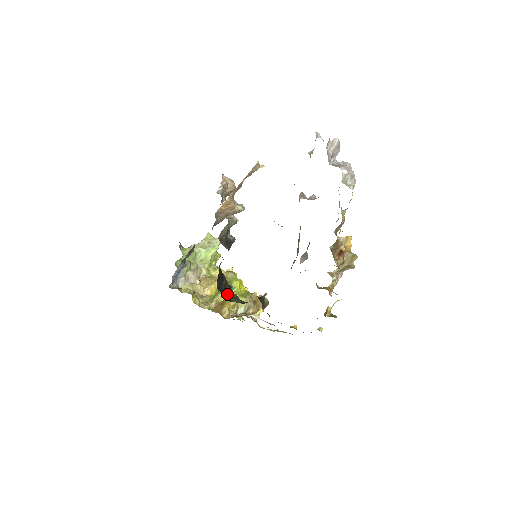
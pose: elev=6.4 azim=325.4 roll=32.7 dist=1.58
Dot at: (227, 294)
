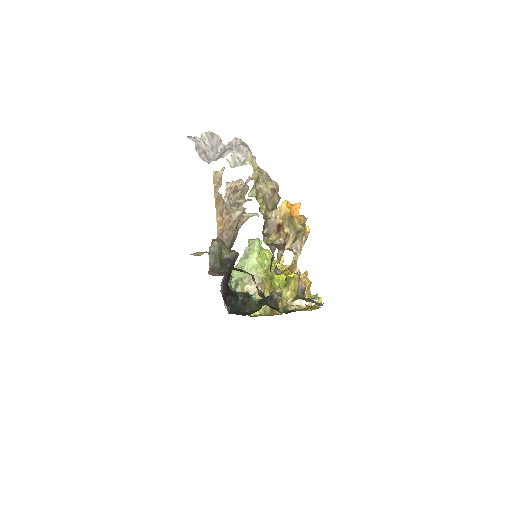
Dot at: (247, 307)
